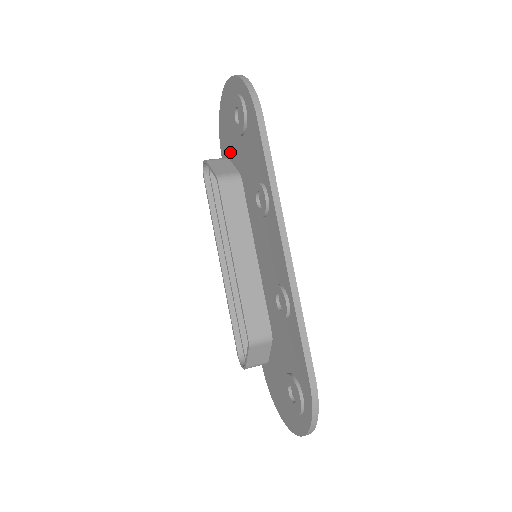
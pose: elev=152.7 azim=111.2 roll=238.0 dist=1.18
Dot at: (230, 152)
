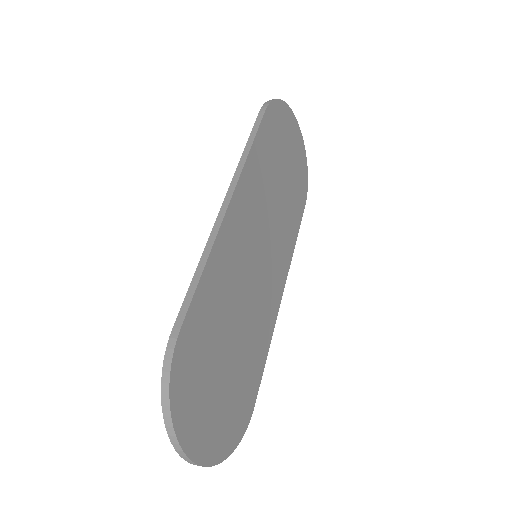
Dot at: occluded
